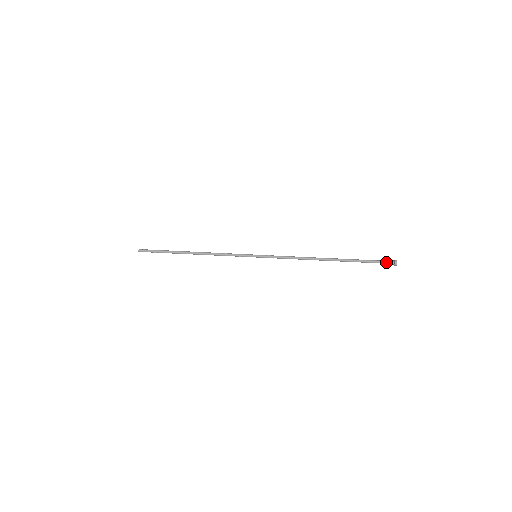
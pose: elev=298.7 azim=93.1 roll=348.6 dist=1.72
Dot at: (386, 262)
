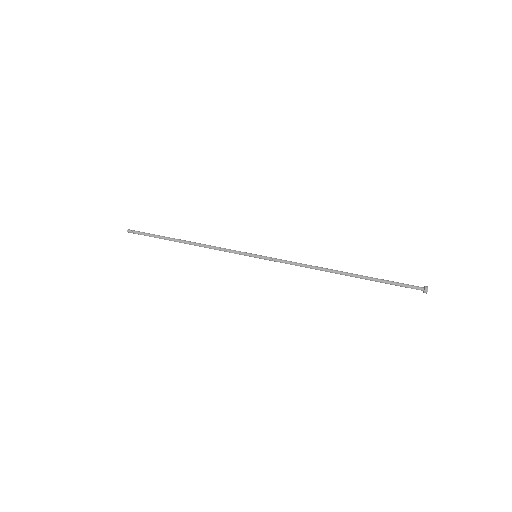
Dot at: (413, 288)
